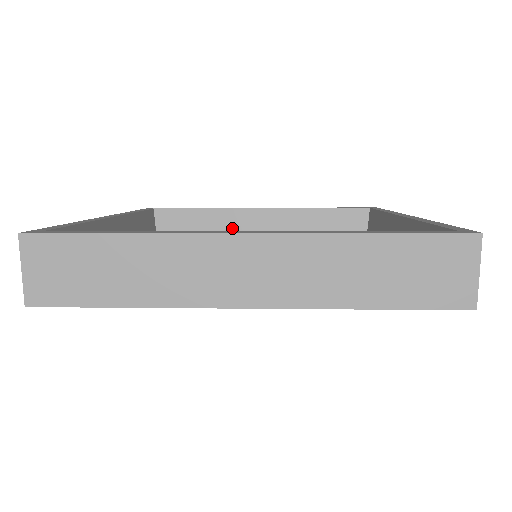
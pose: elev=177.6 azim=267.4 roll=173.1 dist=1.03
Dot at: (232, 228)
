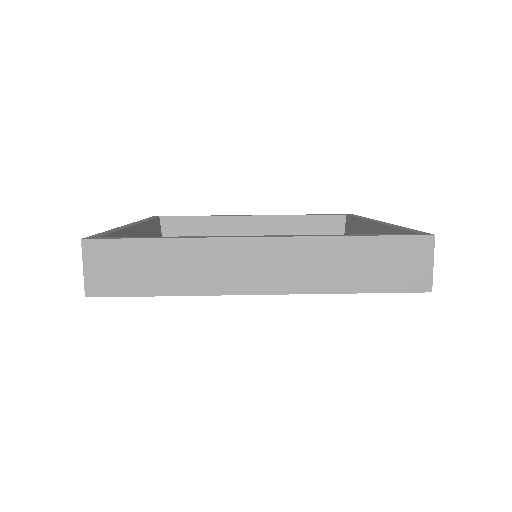
Dot at: (229, 233)
